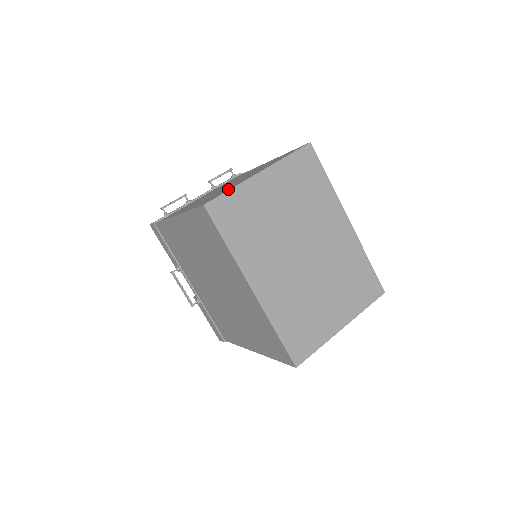
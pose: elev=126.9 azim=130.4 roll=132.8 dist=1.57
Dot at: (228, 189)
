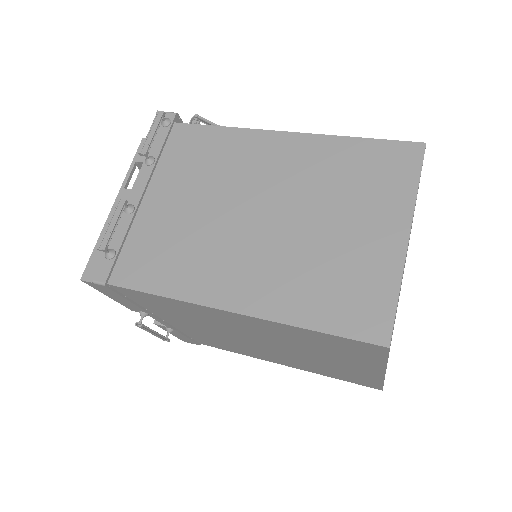
Dot at: (383, 287)
